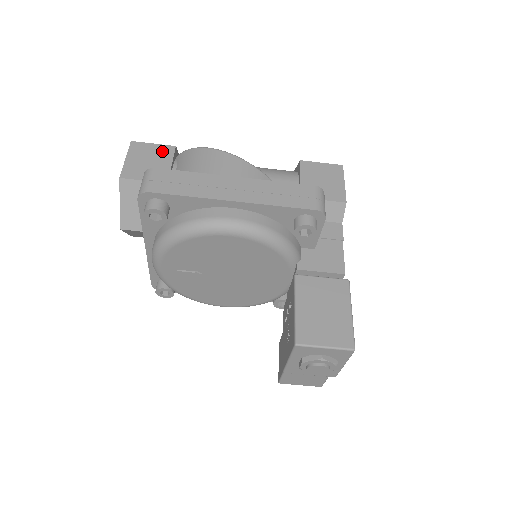
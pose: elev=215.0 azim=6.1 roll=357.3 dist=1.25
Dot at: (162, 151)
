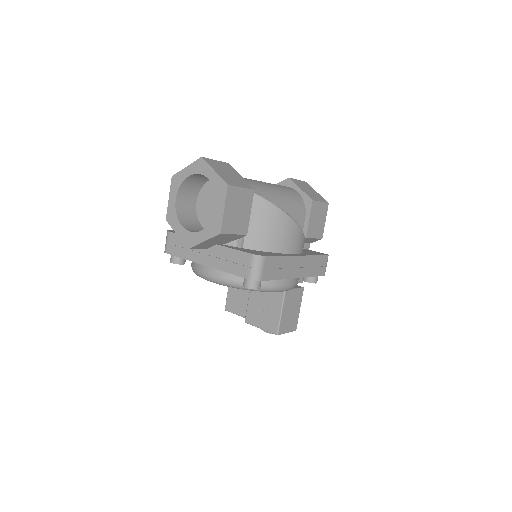
Dot at: (246, 197)
